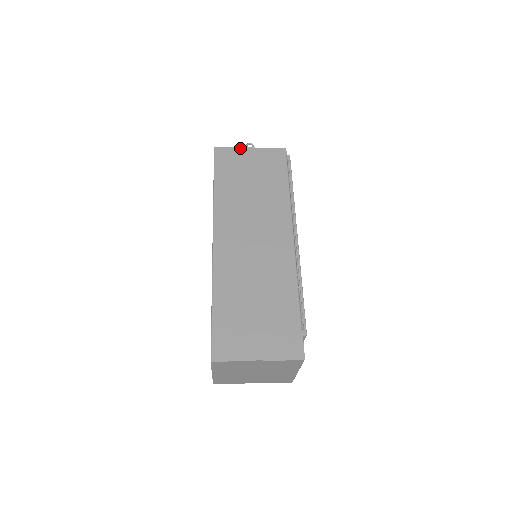
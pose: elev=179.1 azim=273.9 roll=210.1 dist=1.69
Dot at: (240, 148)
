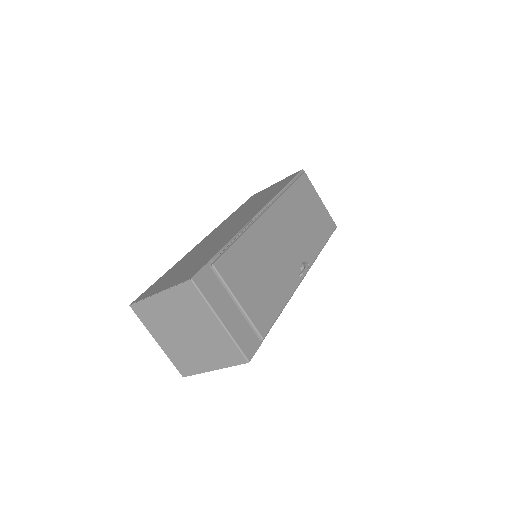
Dot at: occluded
